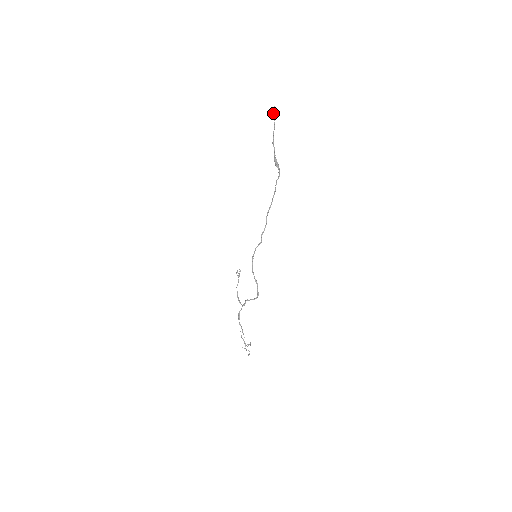
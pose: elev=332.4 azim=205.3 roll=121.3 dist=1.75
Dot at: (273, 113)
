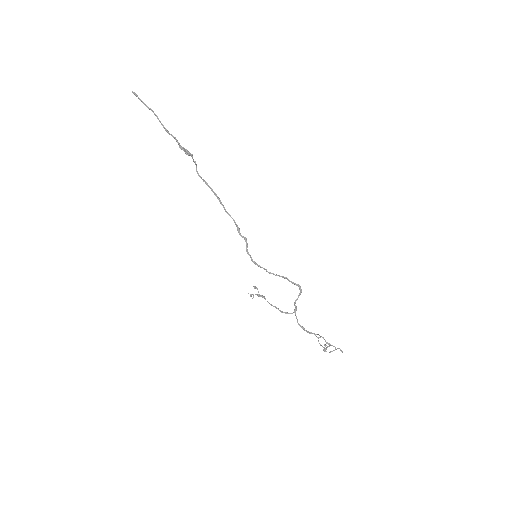
Dot at: (139, 99)
